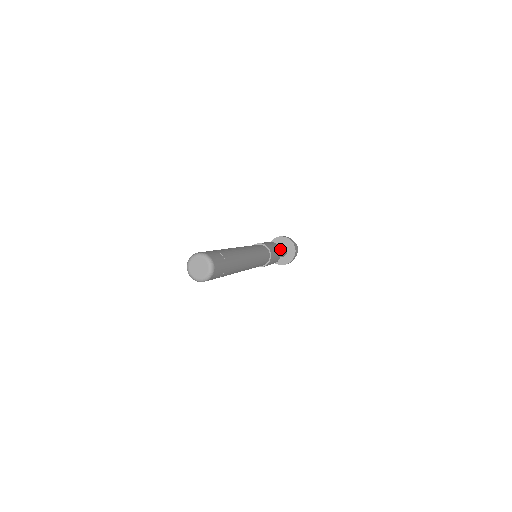
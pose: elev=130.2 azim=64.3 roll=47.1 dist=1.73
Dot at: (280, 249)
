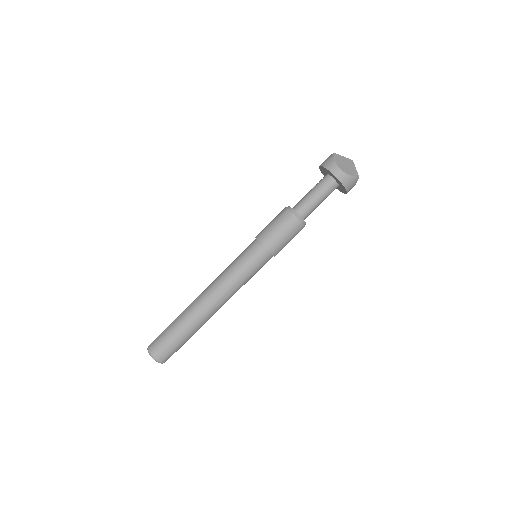
Dot at: (314, 206)
